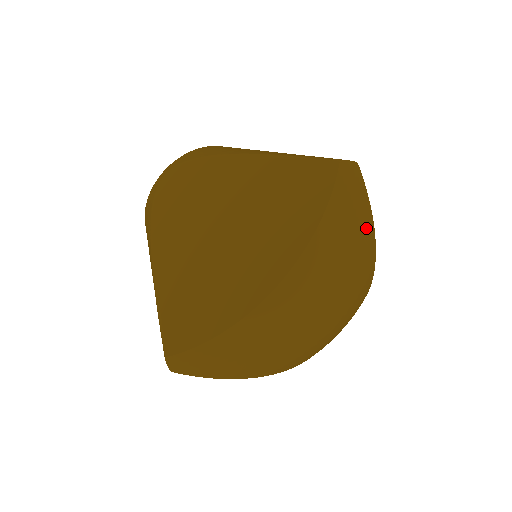
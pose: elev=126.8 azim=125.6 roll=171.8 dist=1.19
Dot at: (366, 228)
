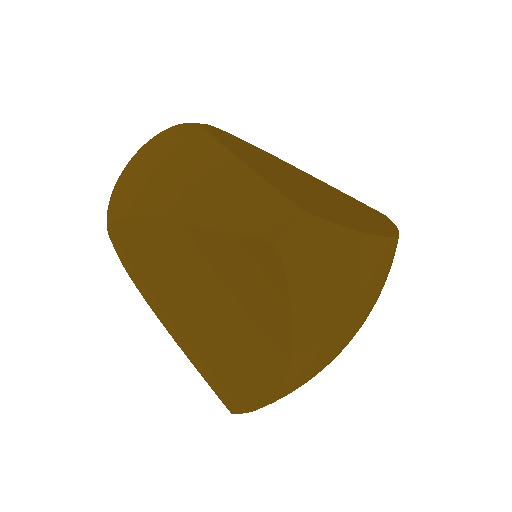
Dot at: (356, 253)
